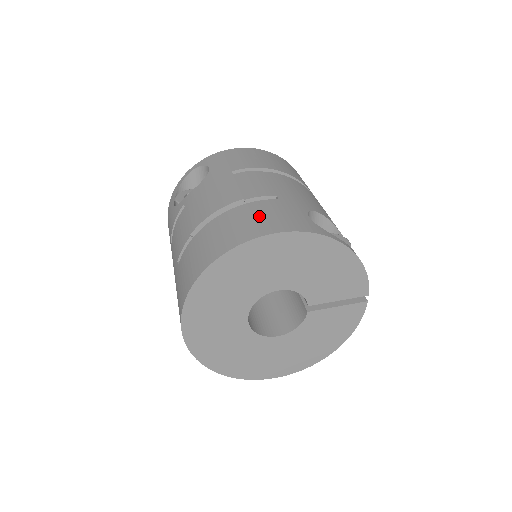
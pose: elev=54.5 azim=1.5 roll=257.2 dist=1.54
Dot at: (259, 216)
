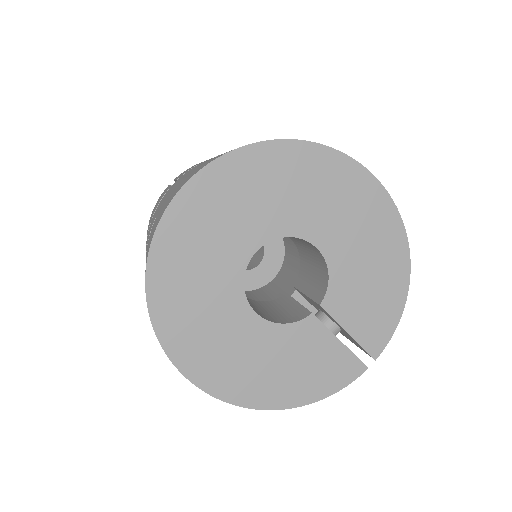
Dot at: occluded
